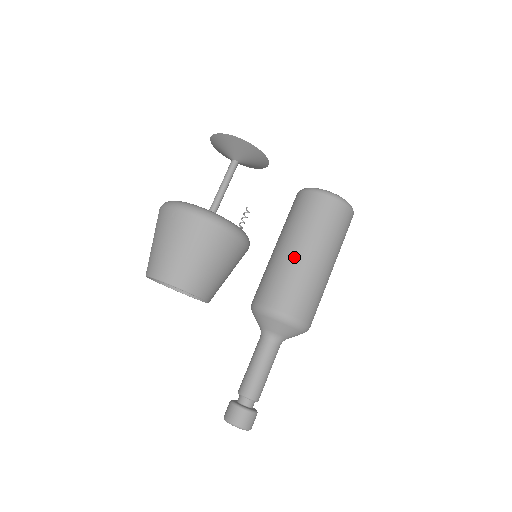
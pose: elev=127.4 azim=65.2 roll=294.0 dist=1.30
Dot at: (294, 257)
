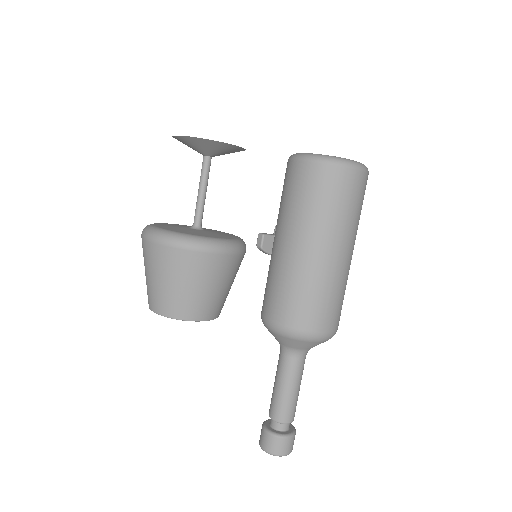
Dot at: (279, 253)
